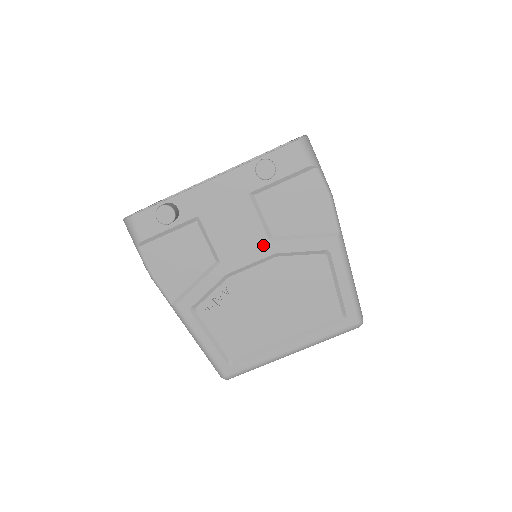
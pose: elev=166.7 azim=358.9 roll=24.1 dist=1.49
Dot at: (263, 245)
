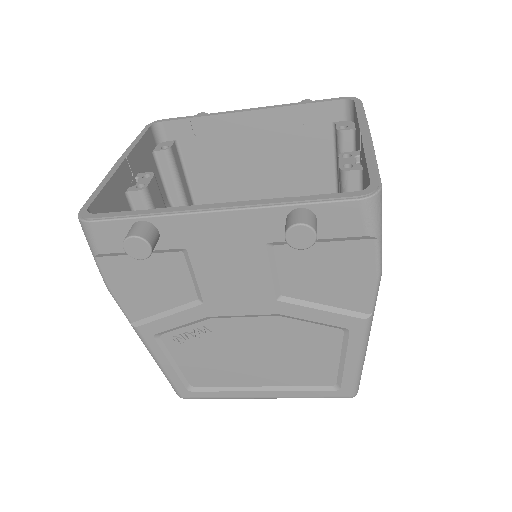
Dot at: (266, 302)
